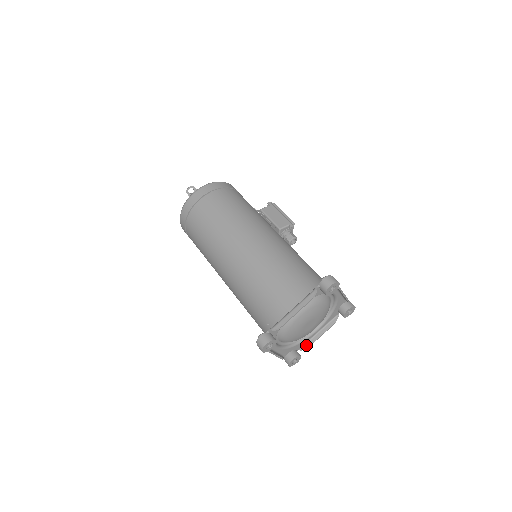
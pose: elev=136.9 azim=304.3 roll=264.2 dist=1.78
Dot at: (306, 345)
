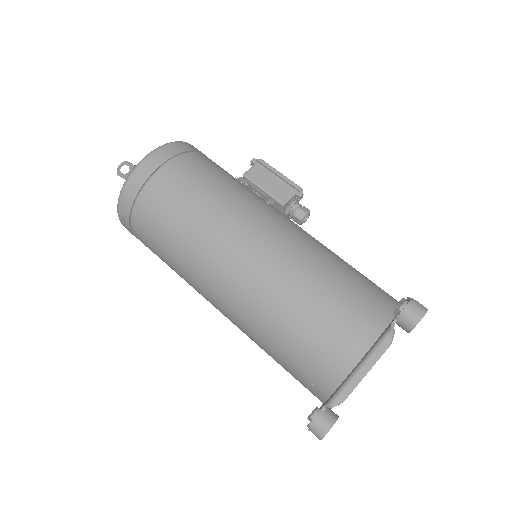
Dot at: occluded
